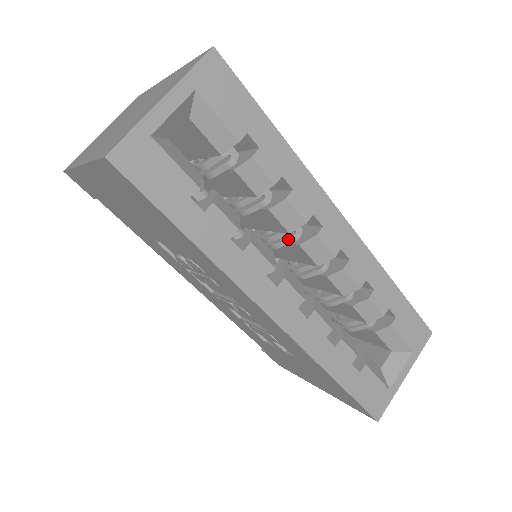
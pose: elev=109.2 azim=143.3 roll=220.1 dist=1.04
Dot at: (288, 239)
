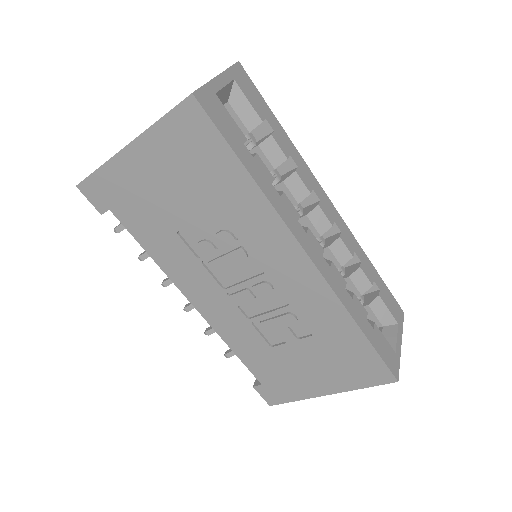
Dot at: occluded
